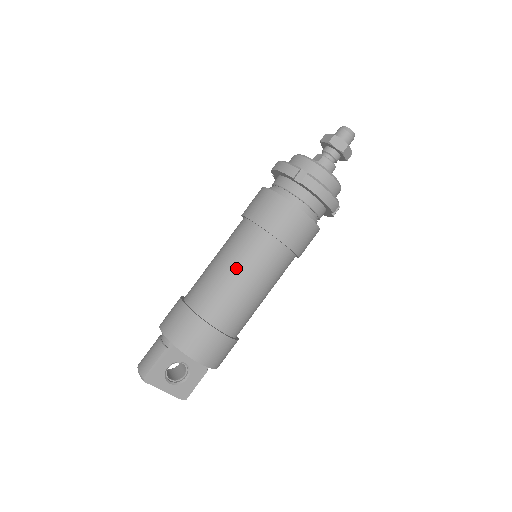
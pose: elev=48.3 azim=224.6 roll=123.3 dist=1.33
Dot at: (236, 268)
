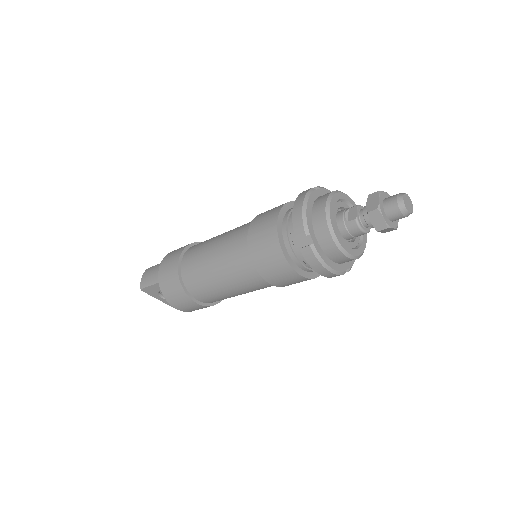
Dot at: (220, 271)
